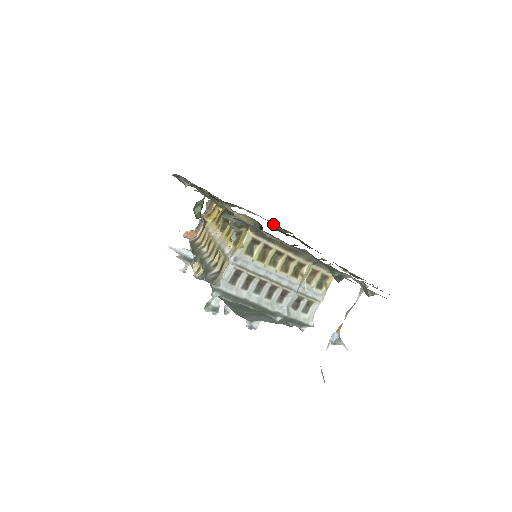
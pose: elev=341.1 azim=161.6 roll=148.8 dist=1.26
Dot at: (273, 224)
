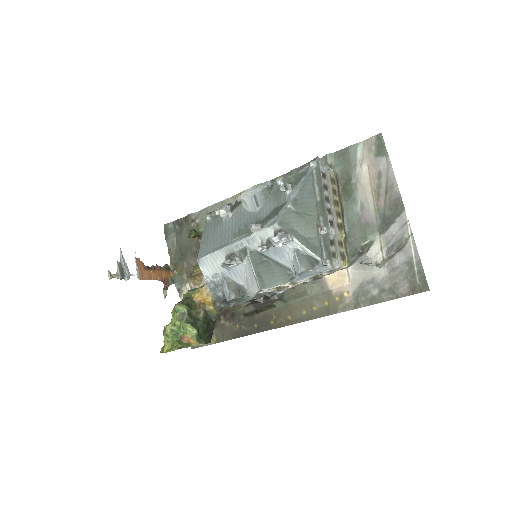
Dot at: occluded
